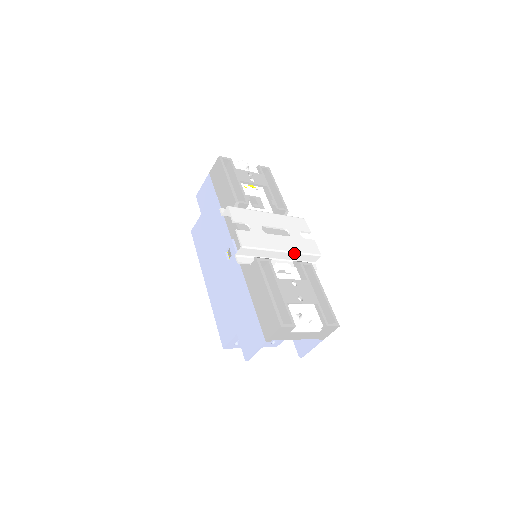
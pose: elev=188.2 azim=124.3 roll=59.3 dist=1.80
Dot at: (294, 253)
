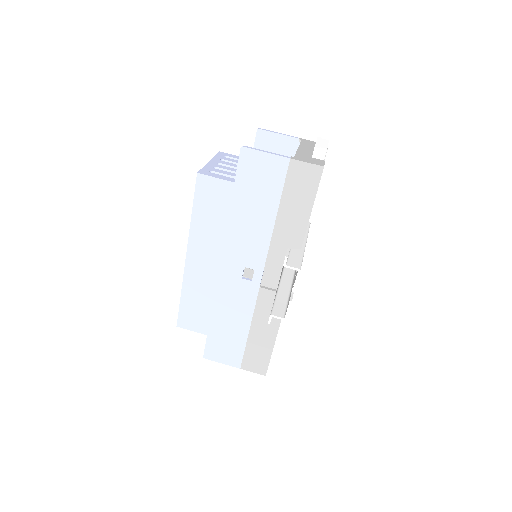
Dot at: occluded
